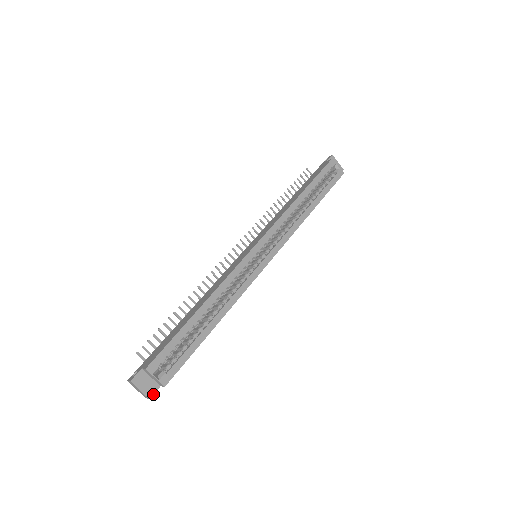
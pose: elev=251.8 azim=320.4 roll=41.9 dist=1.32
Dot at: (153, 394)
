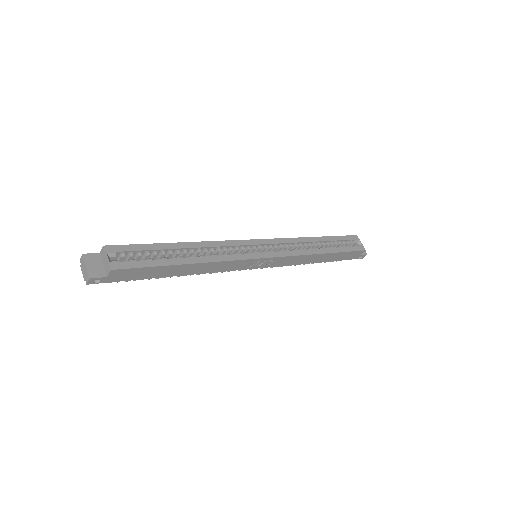
Dot at: (96, 277)
